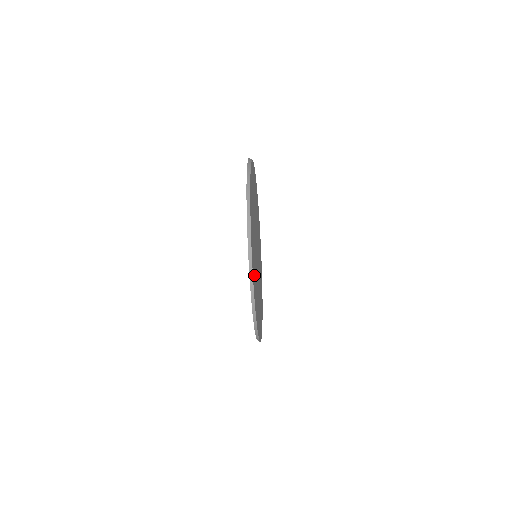
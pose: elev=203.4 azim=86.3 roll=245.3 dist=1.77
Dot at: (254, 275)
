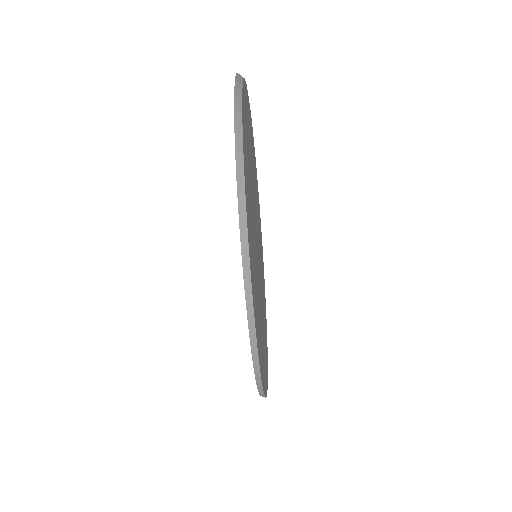
Dot at: (256, 309)
